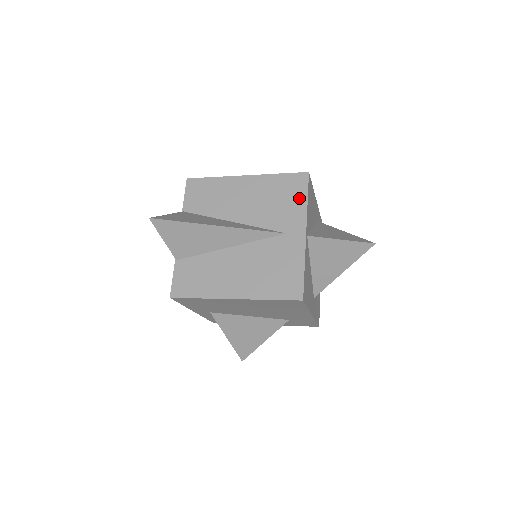
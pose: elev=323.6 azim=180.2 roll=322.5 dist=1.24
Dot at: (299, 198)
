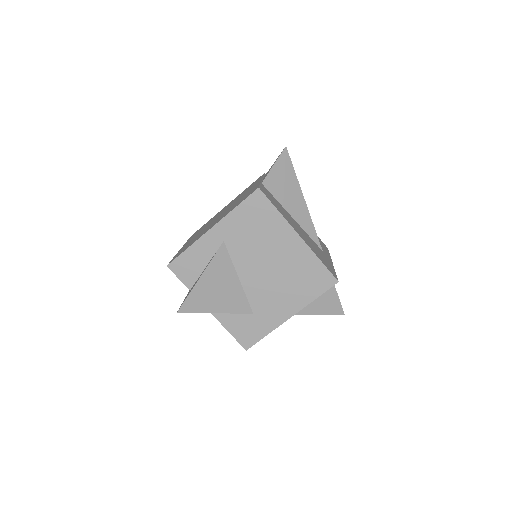
Dot at: (326, 249)
